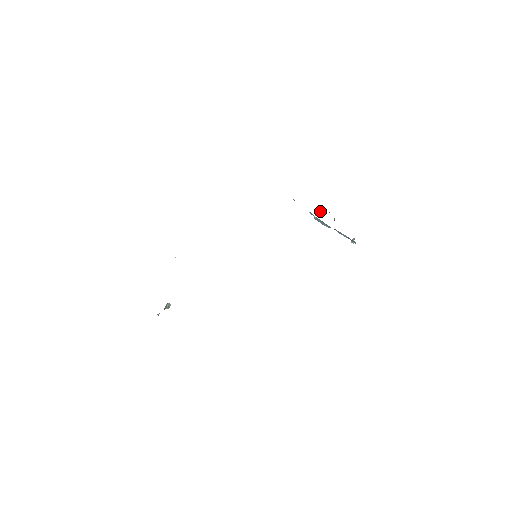
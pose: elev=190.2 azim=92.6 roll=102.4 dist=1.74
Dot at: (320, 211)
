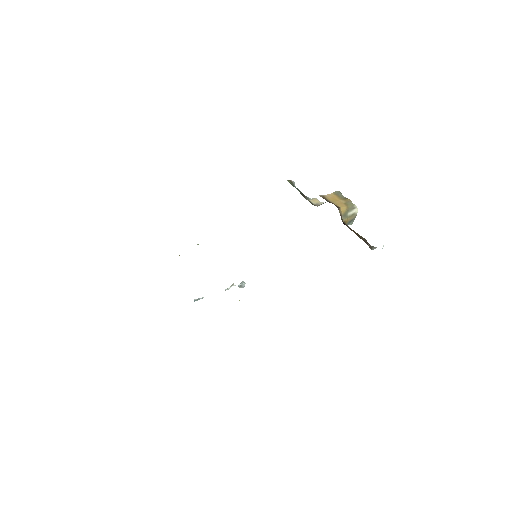
Dot at: occluded
